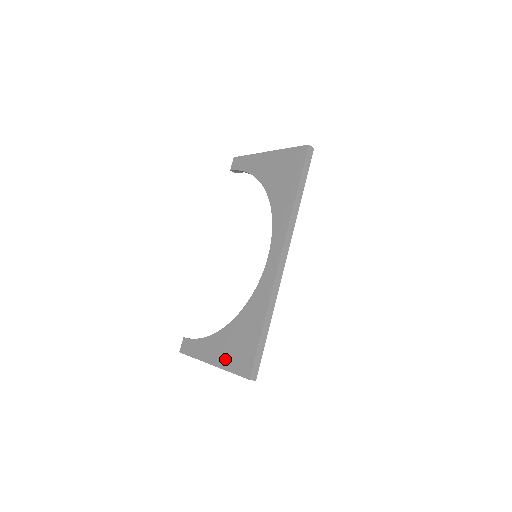
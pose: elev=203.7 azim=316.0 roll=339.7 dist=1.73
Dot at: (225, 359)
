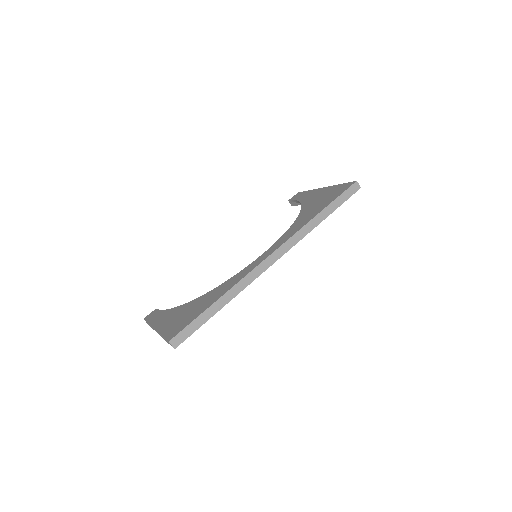
Dot at: (167, 325)
